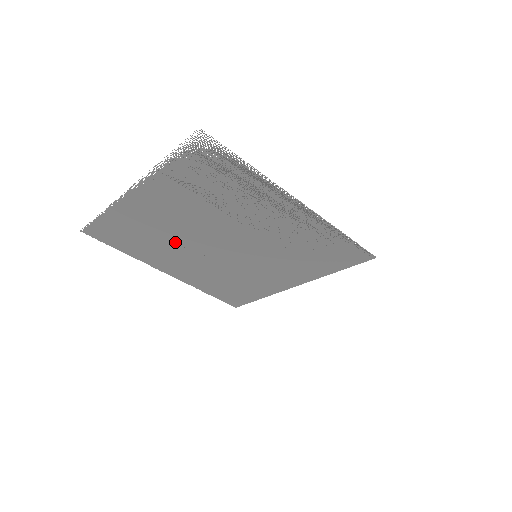
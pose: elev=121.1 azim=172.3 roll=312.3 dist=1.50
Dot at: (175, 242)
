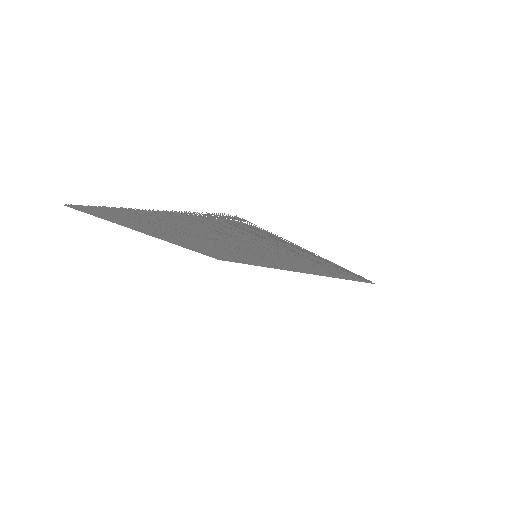
Dot at: (171, 233)
